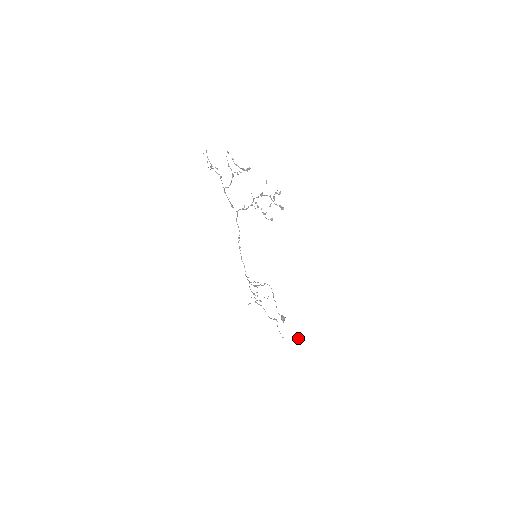
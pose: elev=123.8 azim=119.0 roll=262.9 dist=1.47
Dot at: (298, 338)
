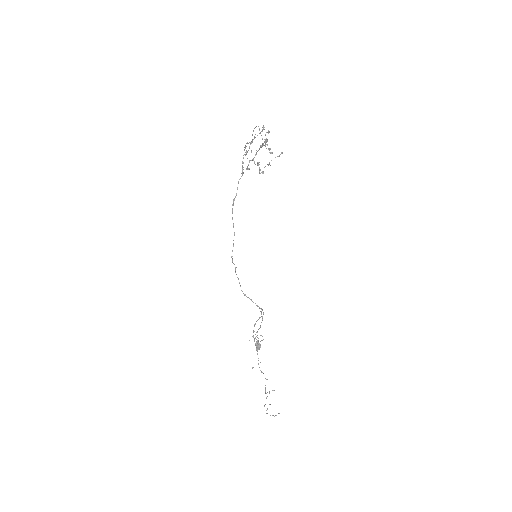
Dot at: (278, 413)
